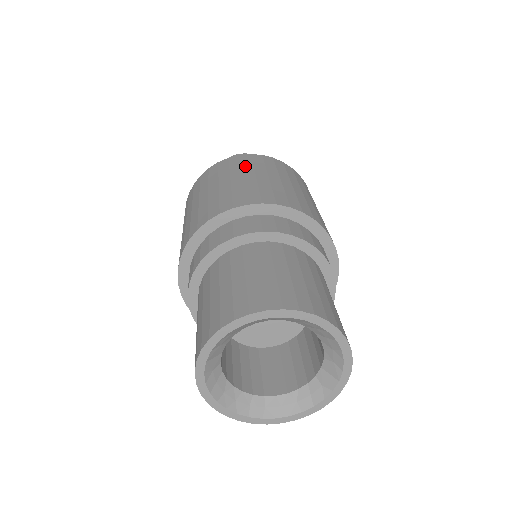
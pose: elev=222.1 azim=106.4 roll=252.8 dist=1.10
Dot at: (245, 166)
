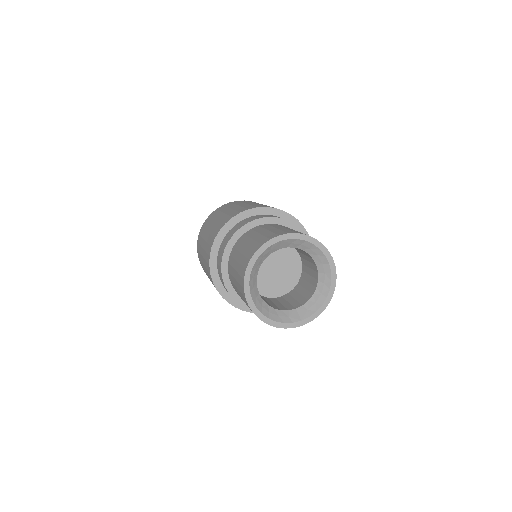
Dot at: occluded
